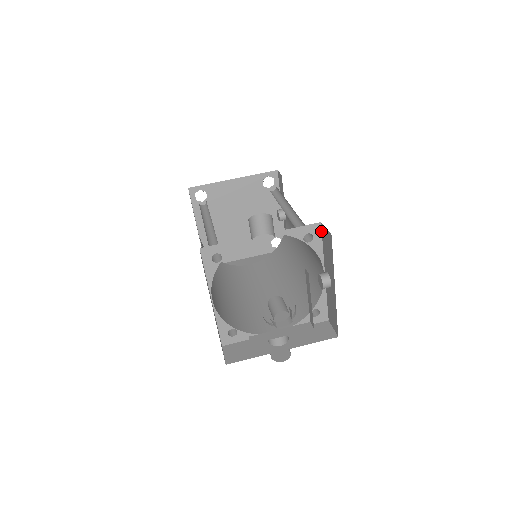
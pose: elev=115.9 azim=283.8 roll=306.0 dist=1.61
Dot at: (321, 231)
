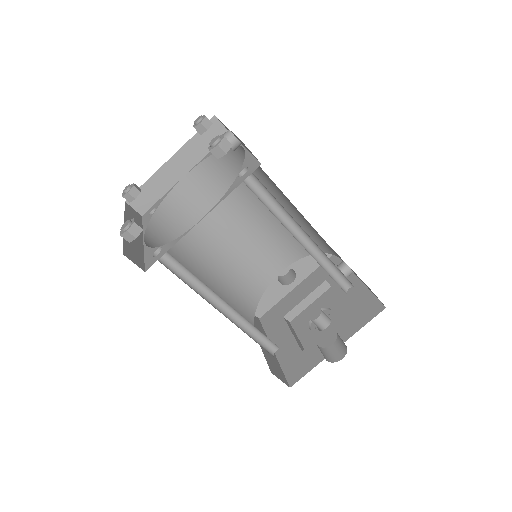
Dot at: occluded
